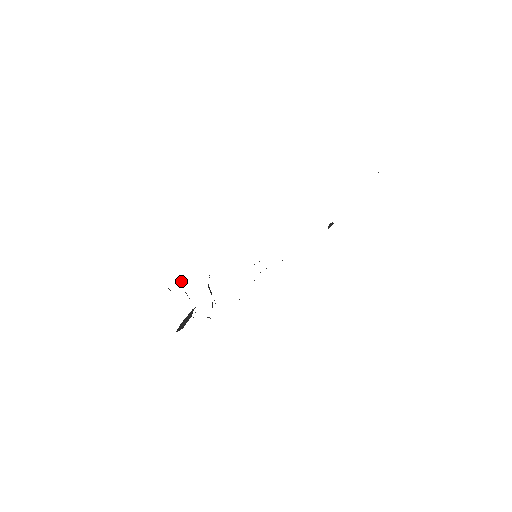
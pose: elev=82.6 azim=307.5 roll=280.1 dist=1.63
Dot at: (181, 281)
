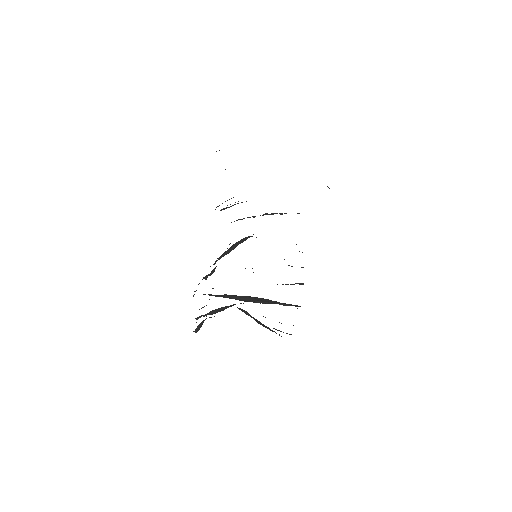
Dot at: occluded
